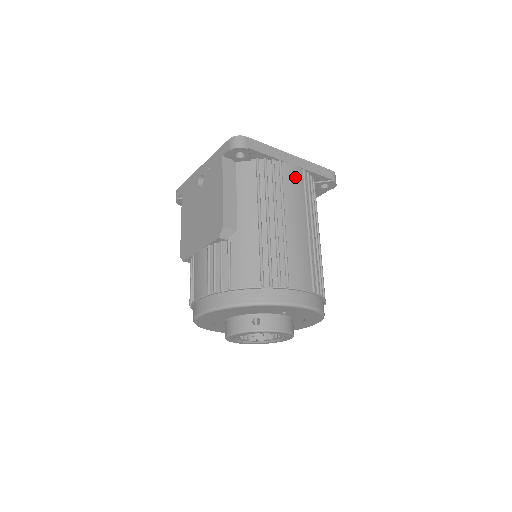
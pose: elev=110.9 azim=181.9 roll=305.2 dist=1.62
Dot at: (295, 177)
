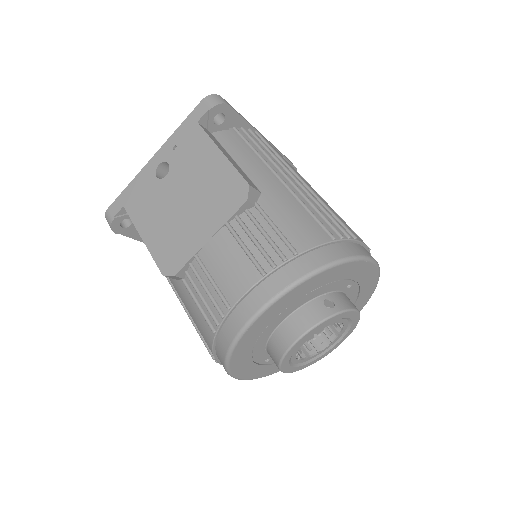
Dot at: (275, 149)
